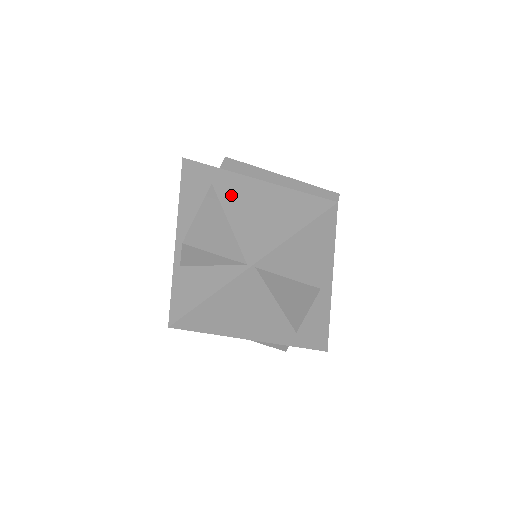
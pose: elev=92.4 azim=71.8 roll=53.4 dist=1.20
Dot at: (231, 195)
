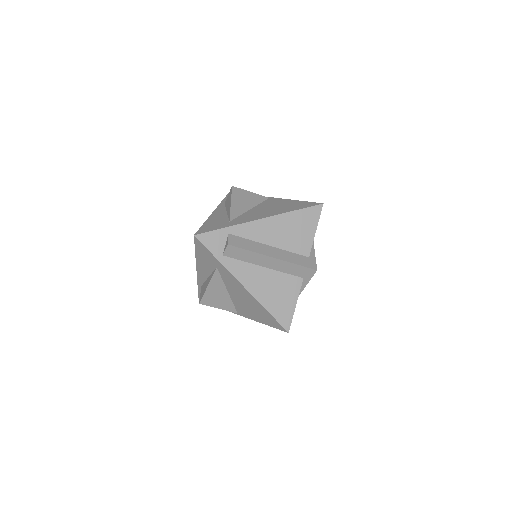
Dot at: (229, 283)
